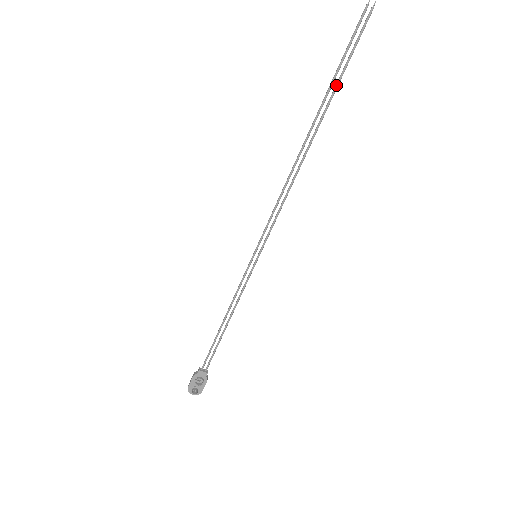
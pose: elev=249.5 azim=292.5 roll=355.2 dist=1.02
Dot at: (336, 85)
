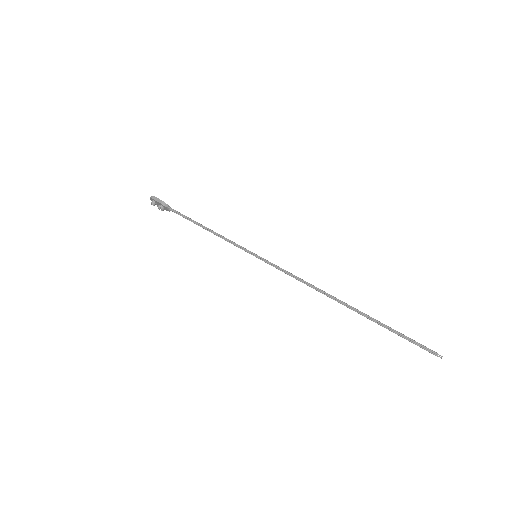
Dot at: (382, 326)
